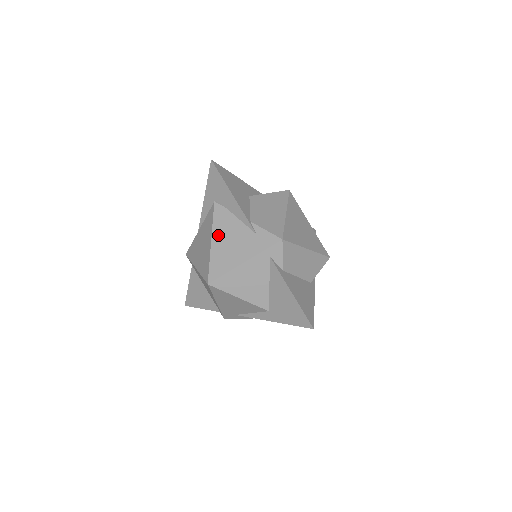
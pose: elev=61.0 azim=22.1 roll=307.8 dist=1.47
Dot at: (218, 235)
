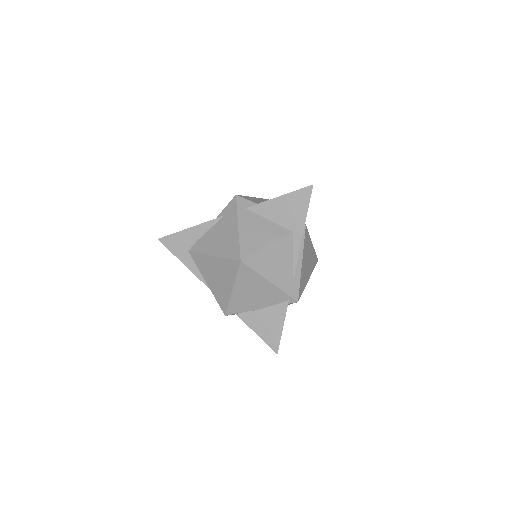
Dot at: (211, 249)
